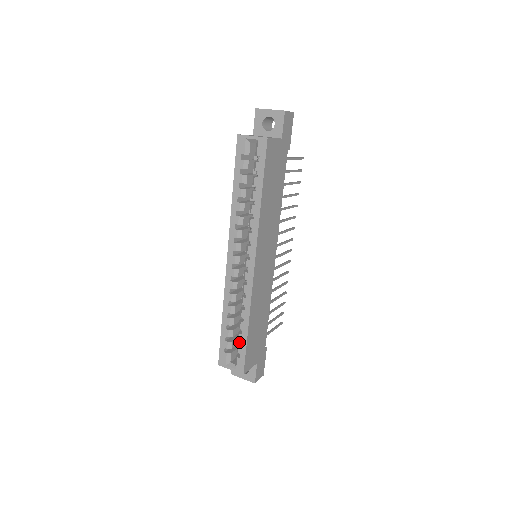
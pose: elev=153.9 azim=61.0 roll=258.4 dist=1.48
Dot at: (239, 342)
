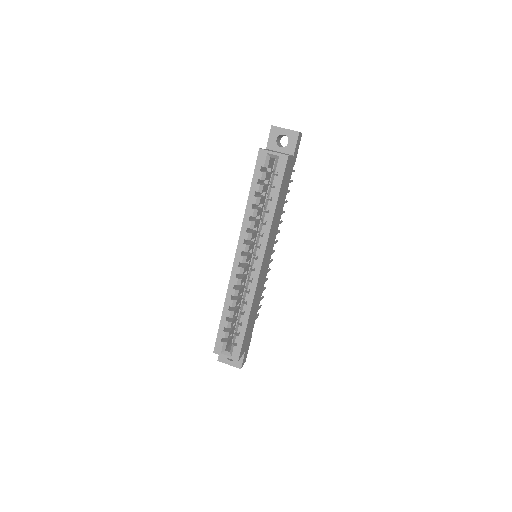
Dot at: (236, 332)
